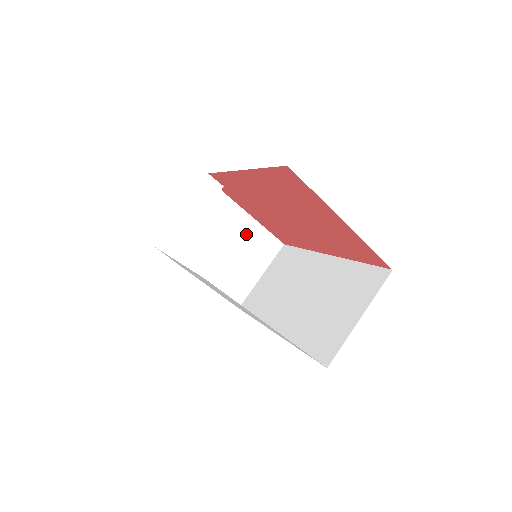
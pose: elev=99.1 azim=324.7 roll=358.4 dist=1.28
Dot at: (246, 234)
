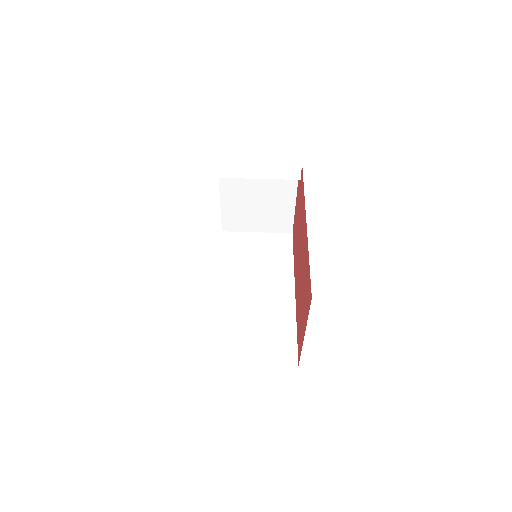
Dot at: (279, 206)
